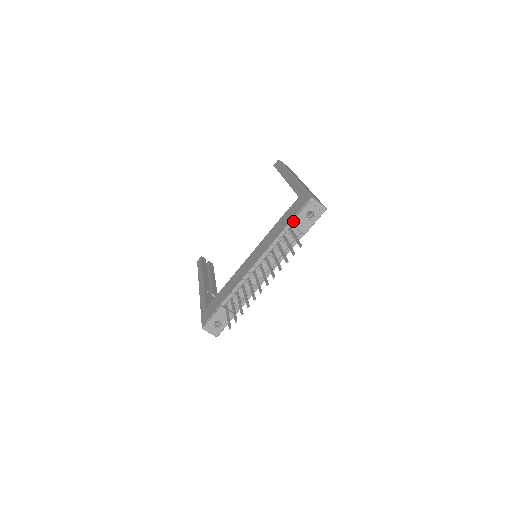
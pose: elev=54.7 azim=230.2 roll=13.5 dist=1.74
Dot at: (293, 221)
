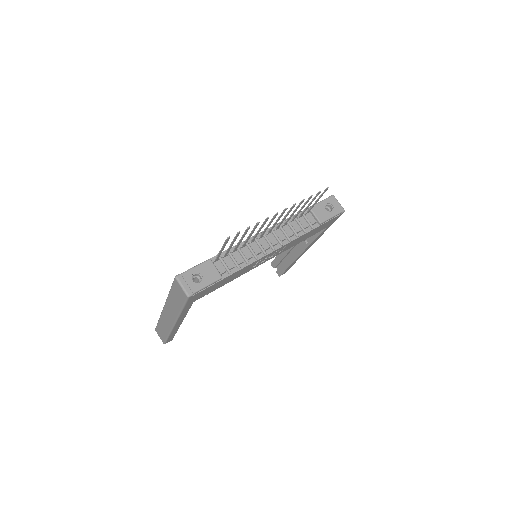
Dot at: occluded
